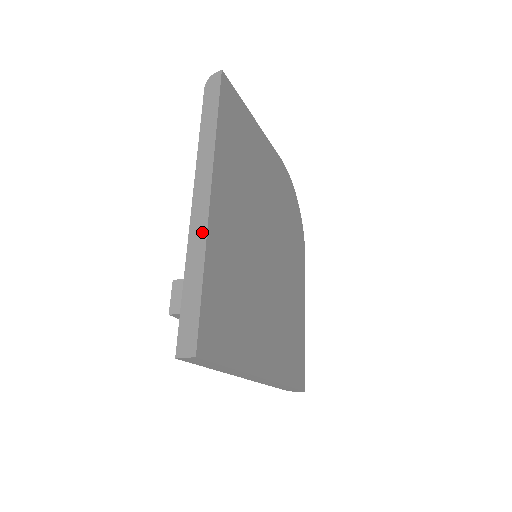
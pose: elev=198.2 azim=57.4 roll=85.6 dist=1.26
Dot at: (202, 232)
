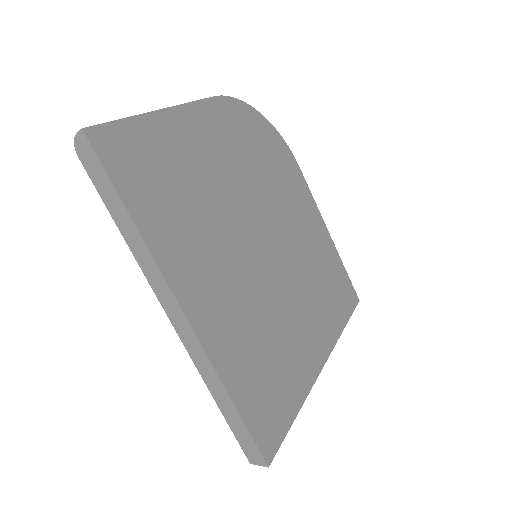
Dot at: (202, 356)
